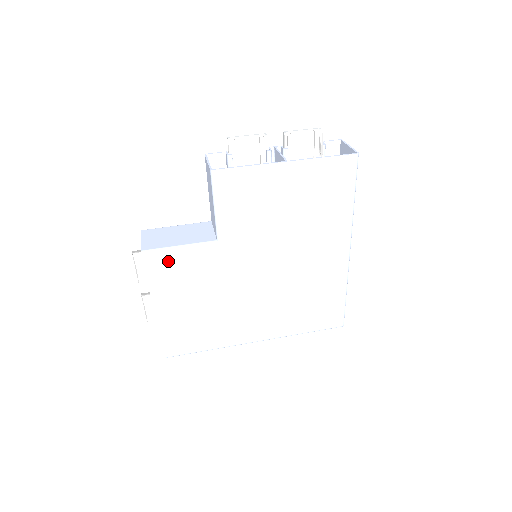
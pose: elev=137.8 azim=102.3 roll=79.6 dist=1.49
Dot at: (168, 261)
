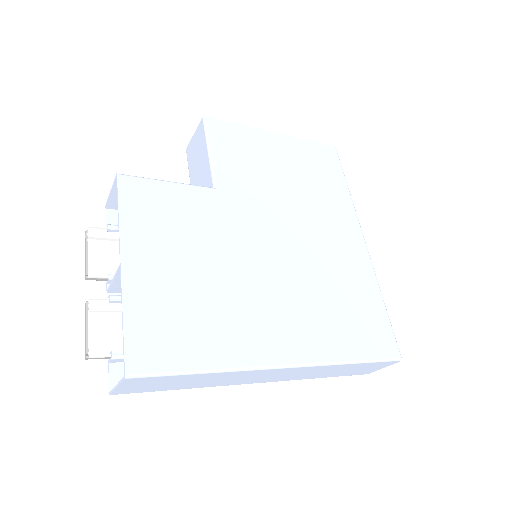
Dot at: (151, 195)
